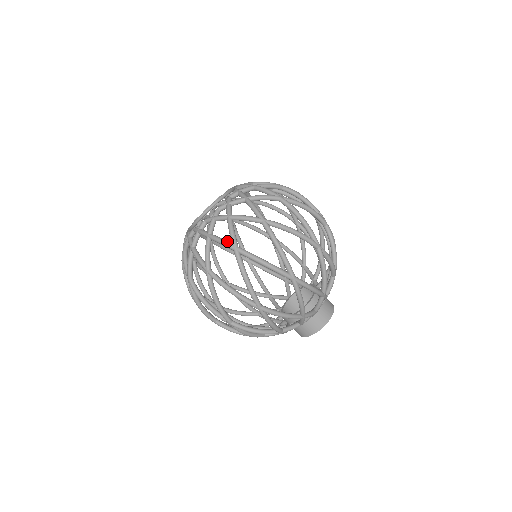
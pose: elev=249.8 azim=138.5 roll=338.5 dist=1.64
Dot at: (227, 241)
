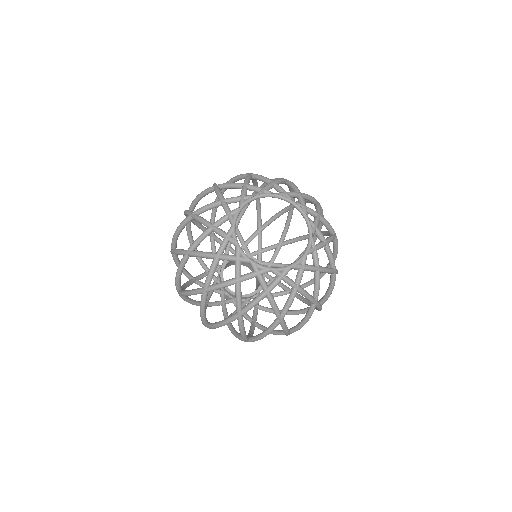
Dot at: occluded
